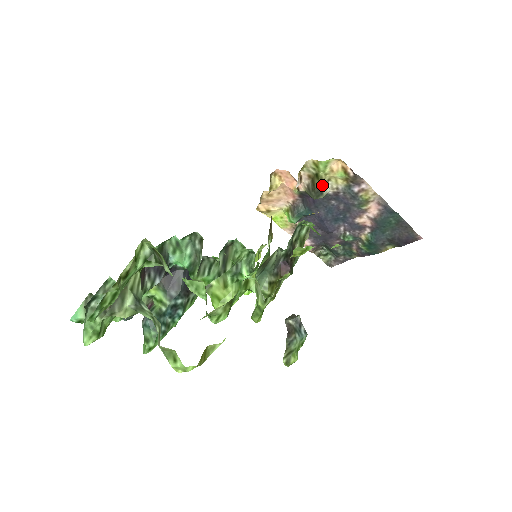
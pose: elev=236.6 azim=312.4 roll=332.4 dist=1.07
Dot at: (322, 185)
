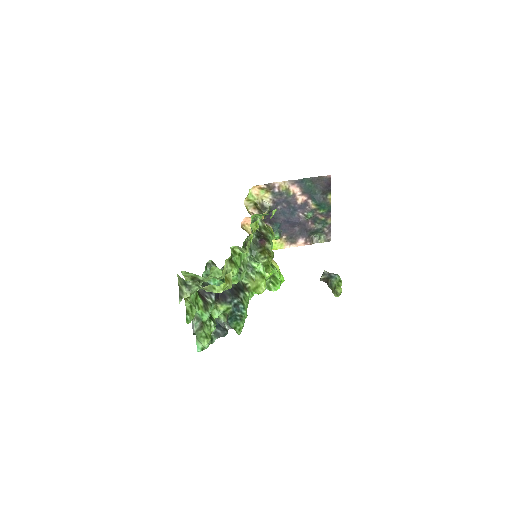
Dot at: (262, 205)
